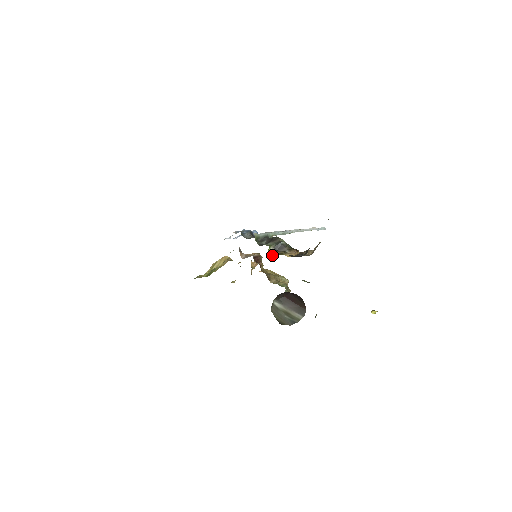
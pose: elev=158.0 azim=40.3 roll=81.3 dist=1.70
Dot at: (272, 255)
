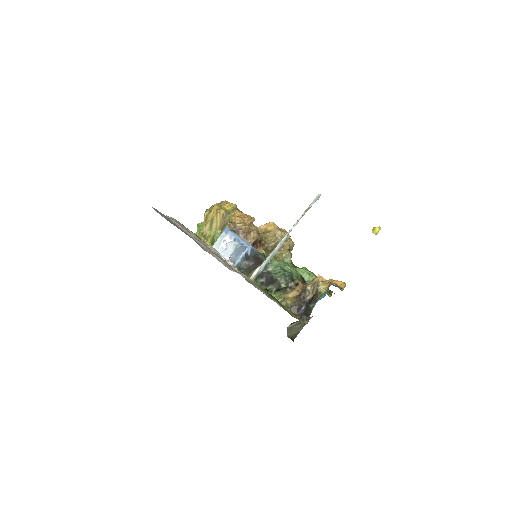
Dot at: (276, 296)
